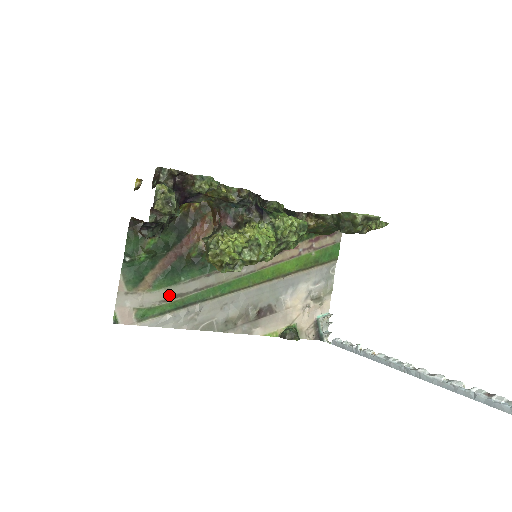
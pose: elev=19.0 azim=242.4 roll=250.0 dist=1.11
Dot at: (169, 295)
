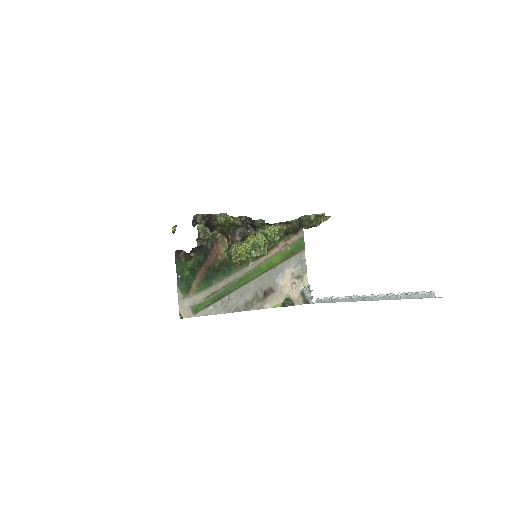
Dot at: (208, 294)
